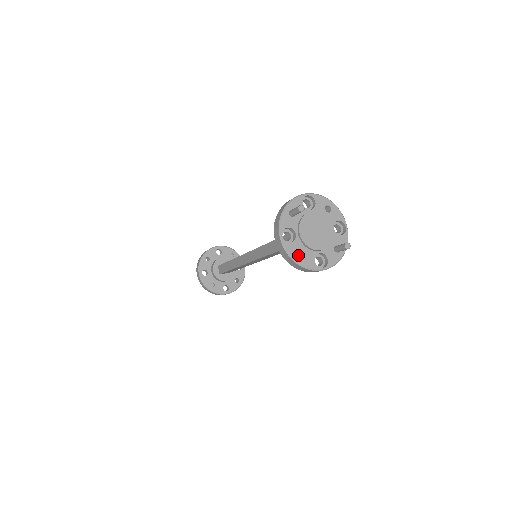
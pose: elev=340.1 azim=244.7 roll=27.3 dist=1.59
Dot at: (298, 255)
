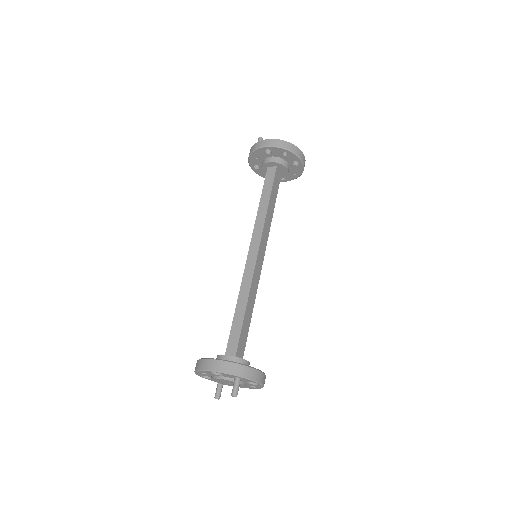
Dot at: (285, 155)
